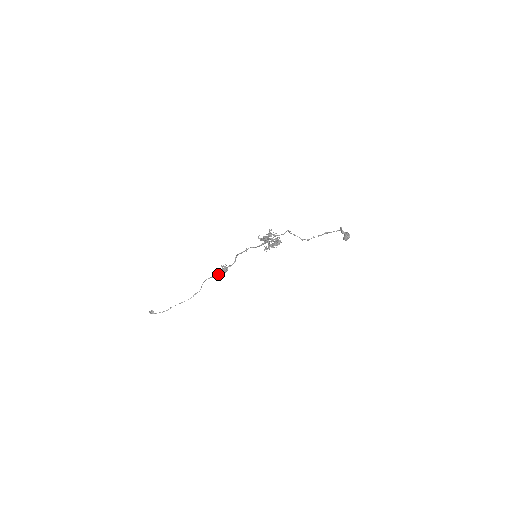
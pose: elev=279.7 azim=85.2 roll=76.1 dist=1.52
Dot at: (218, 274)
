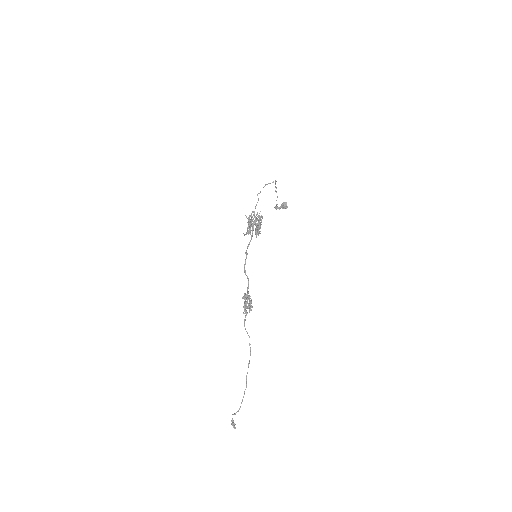
Dot at: (247, 306)
